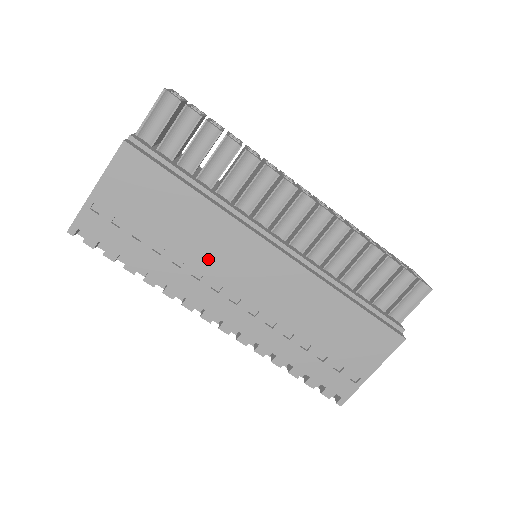
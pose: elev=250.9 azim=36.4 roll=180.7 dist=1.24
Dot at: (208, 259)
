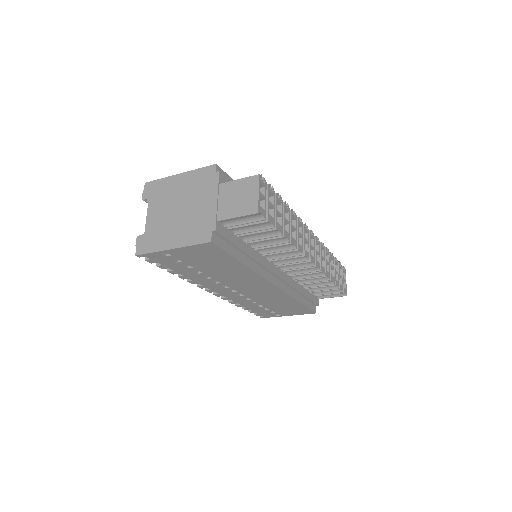
Dot at: (229, 280)
